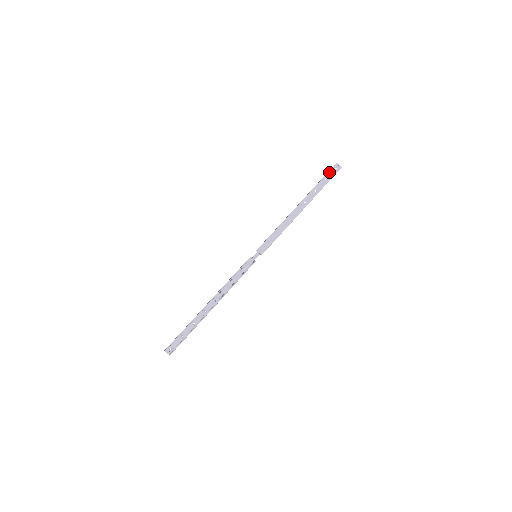
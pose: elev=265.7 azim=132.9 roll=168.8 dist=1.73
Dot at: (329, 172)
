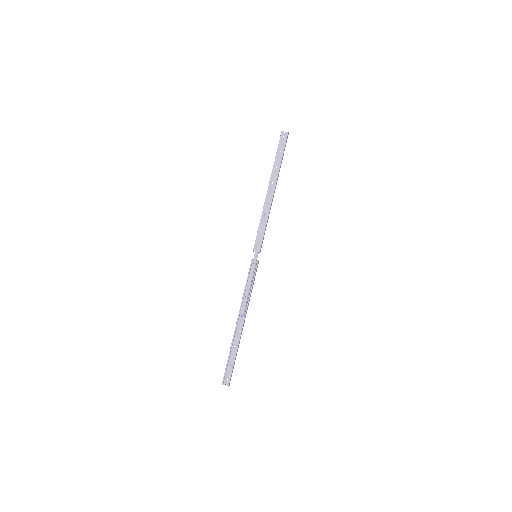
Dot at: (279, 143)
